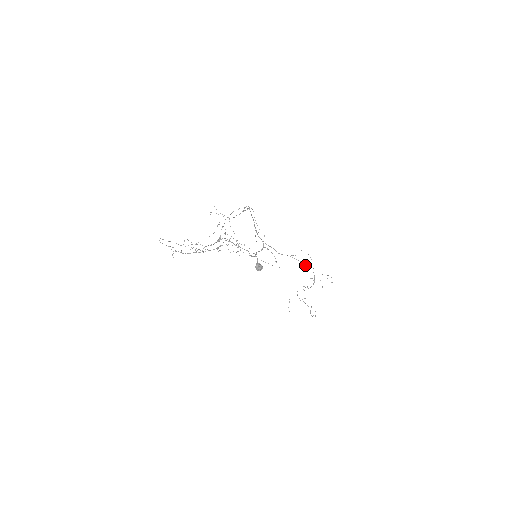
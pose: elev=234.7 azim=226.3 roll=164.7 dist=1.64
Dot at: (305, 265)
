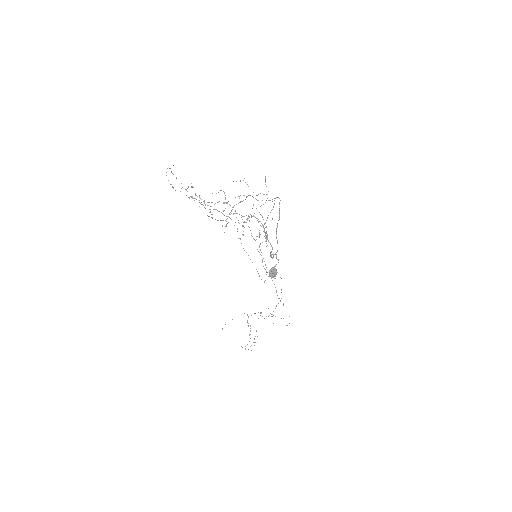
Dot at: occluded
